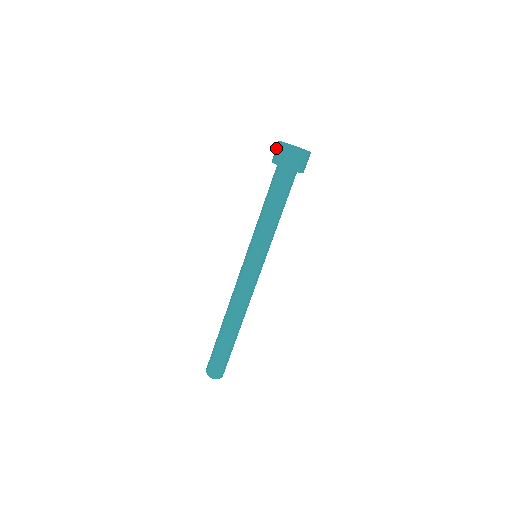
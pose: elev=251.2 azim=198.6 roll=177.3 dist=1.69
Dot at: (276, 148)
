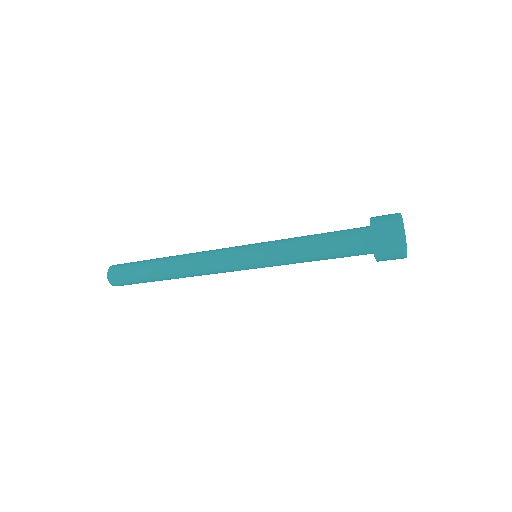
Dot at: (390, 222)
